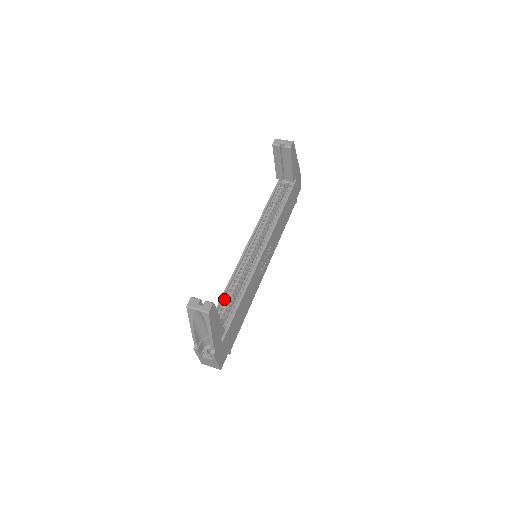
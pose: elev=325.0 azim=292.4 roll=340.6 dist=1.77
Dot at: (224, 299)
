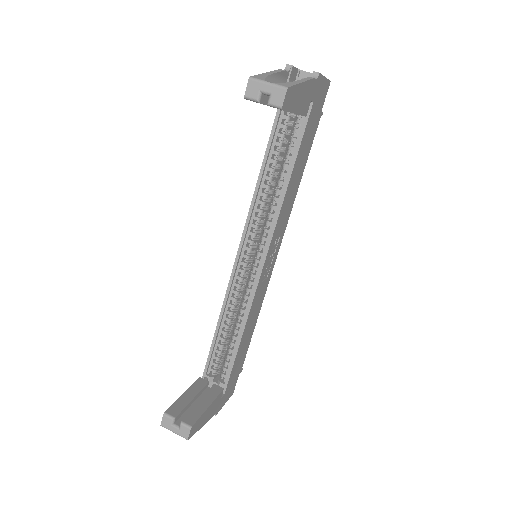
Dot at: (219, 334)
